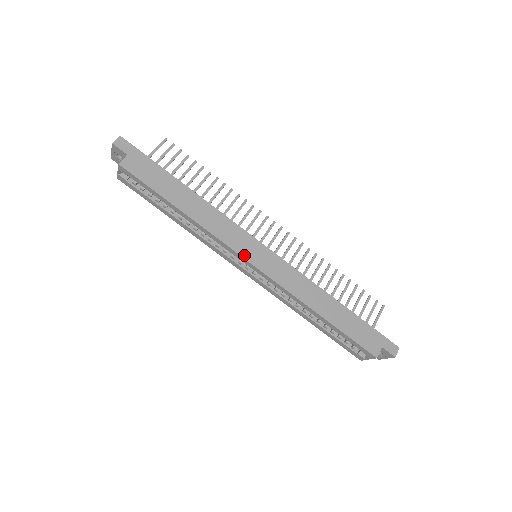
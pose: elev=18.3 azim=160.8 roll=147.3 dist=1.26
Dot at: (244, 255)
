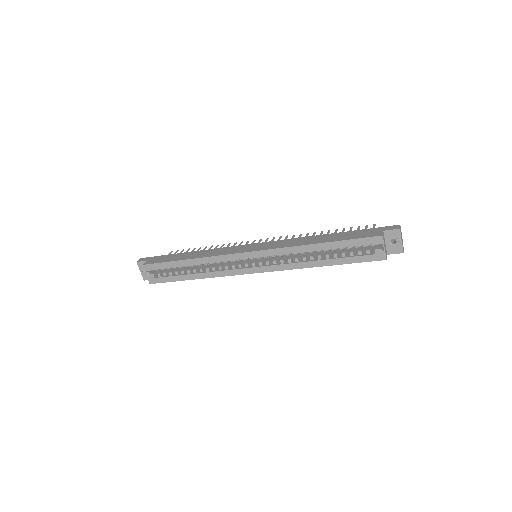
Dot at: (241, 252)
